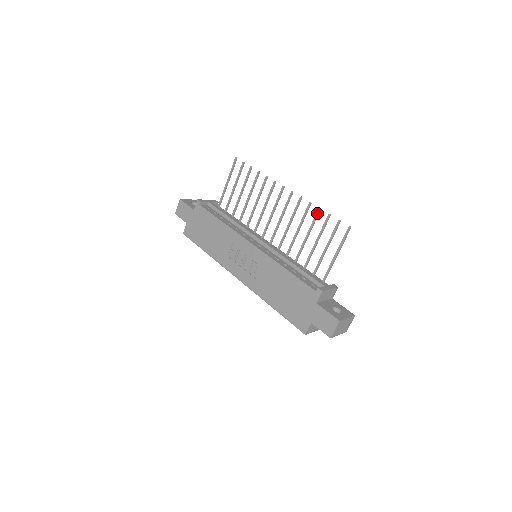
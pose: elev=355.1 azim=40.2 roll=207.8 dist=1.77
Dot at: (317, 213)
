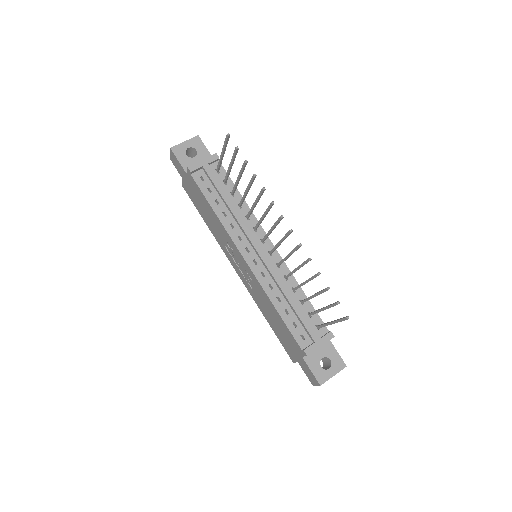
Dot at: (316, 276)
